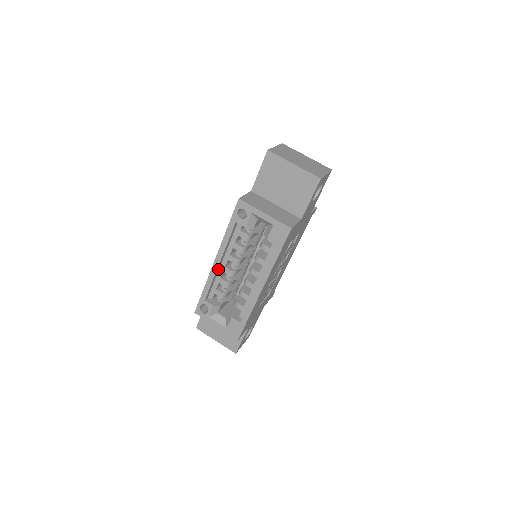
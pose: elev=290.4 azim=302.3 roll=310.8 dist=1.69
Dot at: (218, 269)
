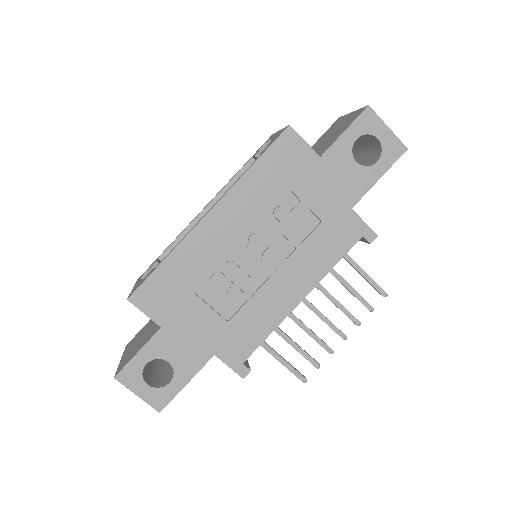
Dot at: occluded
